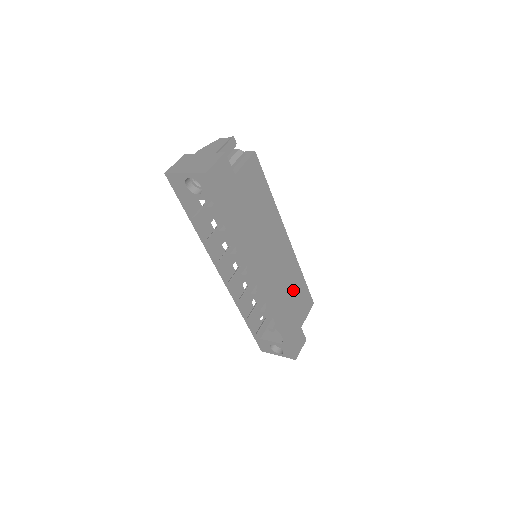
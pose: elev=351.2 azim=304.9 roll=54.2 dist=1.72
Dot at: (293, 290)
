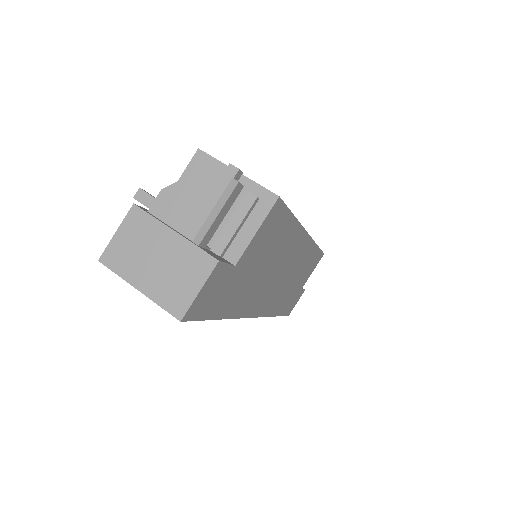
Dot at: (301, 272)
